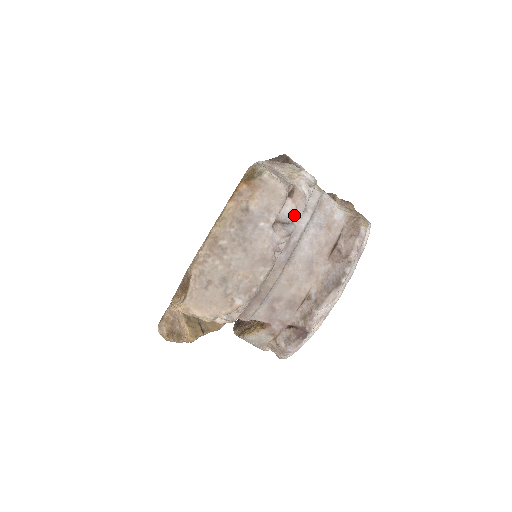
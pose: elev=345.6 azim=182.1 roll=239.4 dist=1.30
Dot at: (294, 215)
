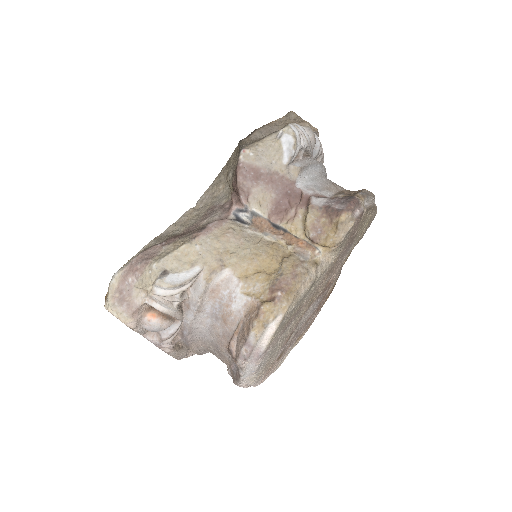
Dot at: (158, 329)
